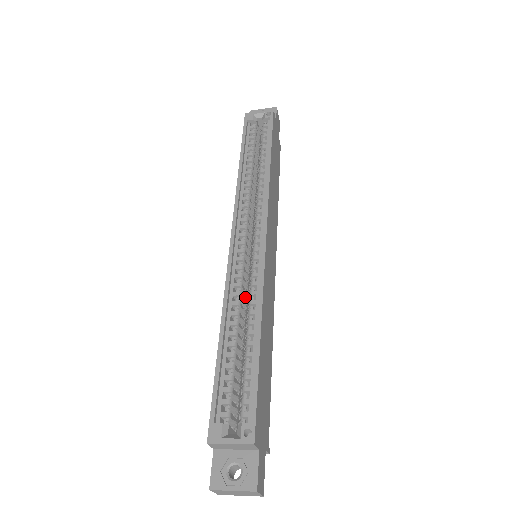
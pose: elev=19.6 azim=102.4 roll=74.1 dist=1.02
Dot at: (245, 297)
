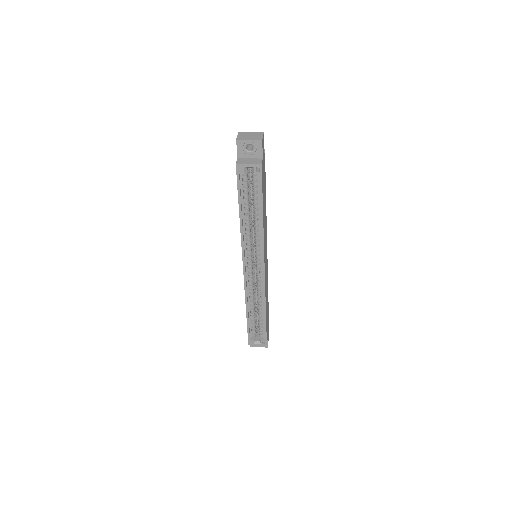
Dot at: occluded
